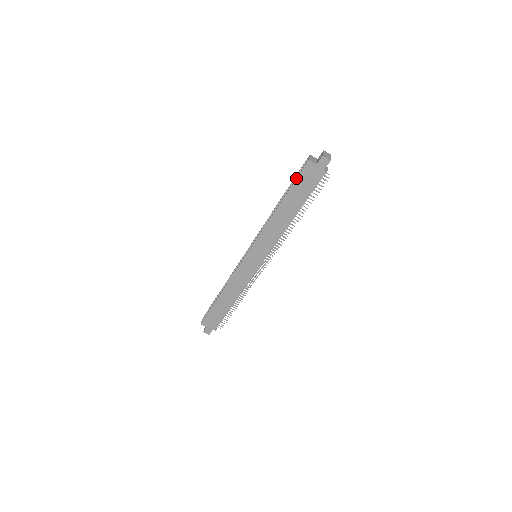
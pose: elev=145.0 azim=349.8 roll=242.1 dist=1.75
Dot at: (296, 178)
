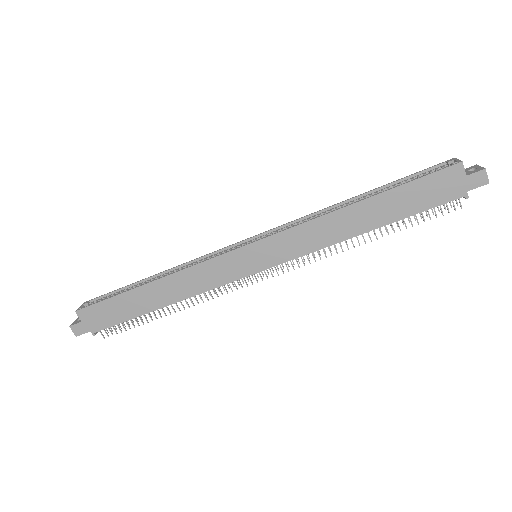
Dot at: (422, 176)
